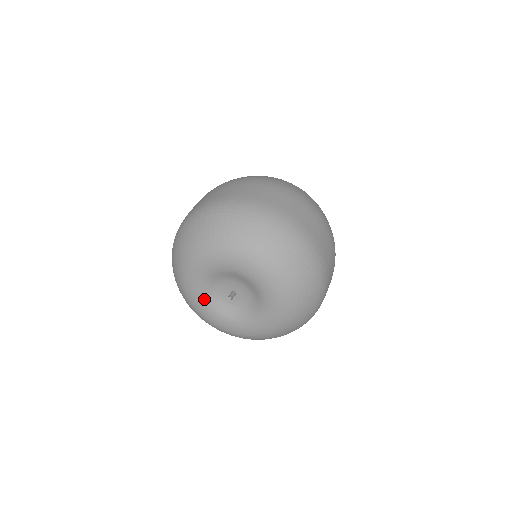
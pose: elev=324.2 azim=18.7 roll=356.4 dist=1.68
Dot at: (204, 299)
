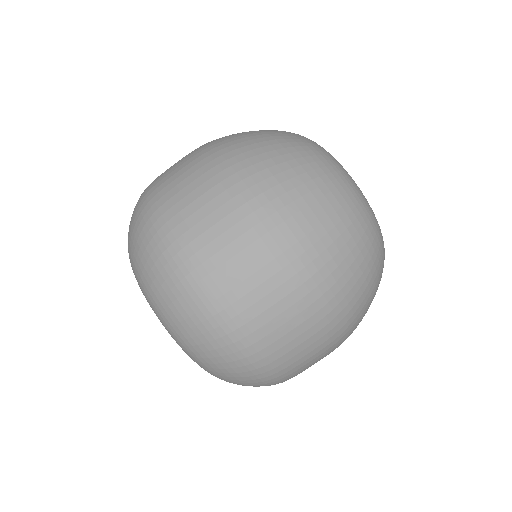
Dot at: occluded
